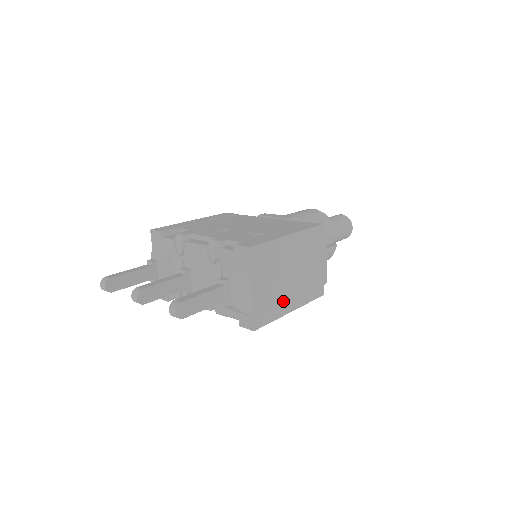
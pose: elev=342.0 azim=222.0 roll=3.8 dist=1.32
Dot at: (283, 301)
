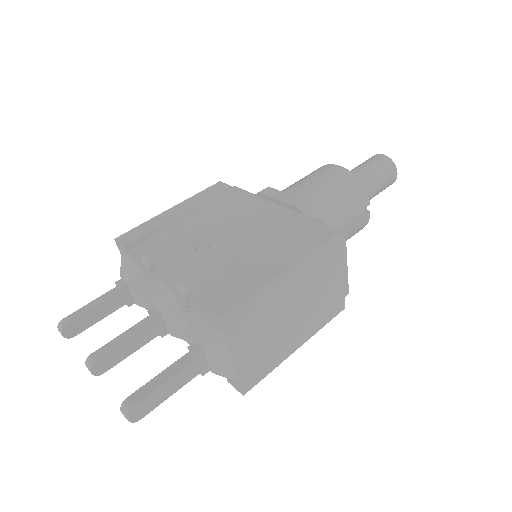
Dot at: (283, 346)
